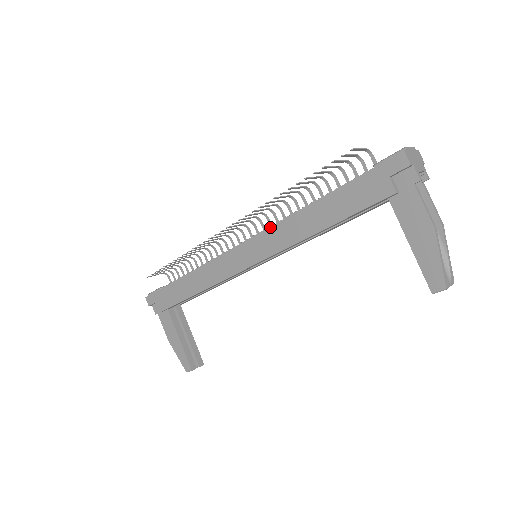
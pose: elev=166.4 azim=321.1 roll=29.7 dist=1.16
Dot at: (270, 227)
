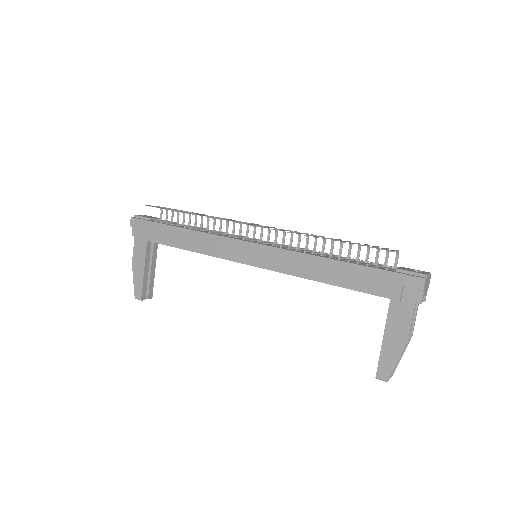
Dot at: (286, 250)
